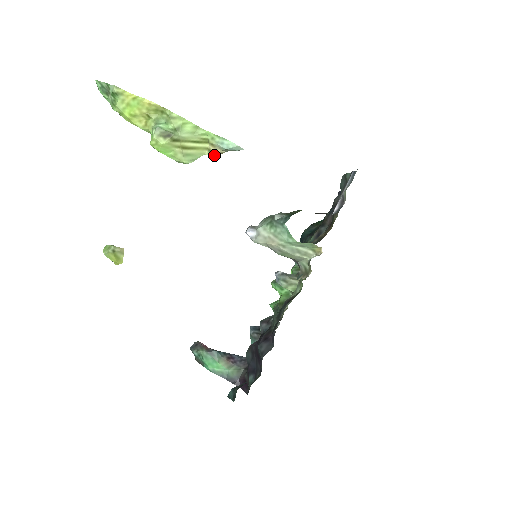
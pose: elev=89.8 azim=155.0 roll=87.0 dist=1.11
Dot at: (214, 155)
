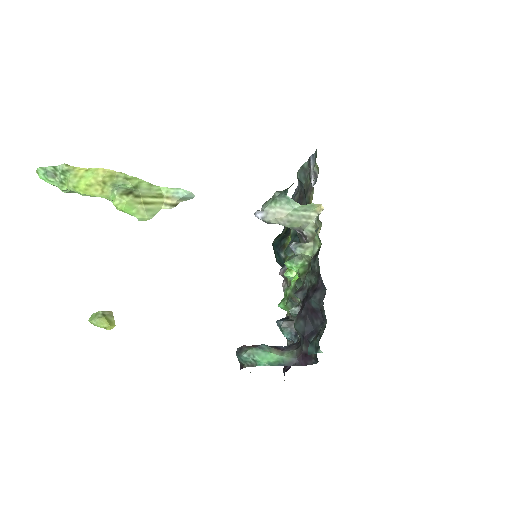
Dot at: (171, 207)
